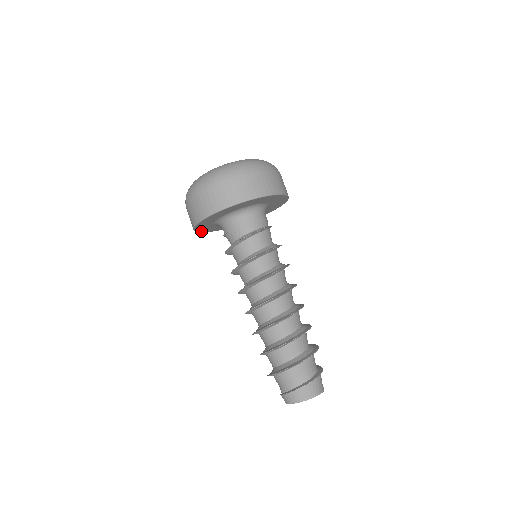
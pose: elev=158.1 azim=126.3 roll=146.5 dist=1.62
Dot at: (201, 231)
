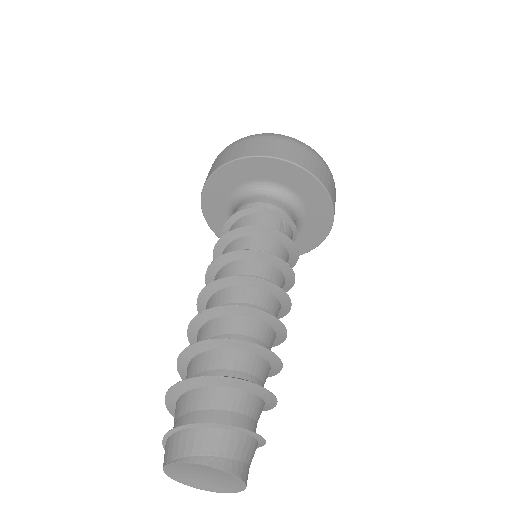
Dot at: occluded
